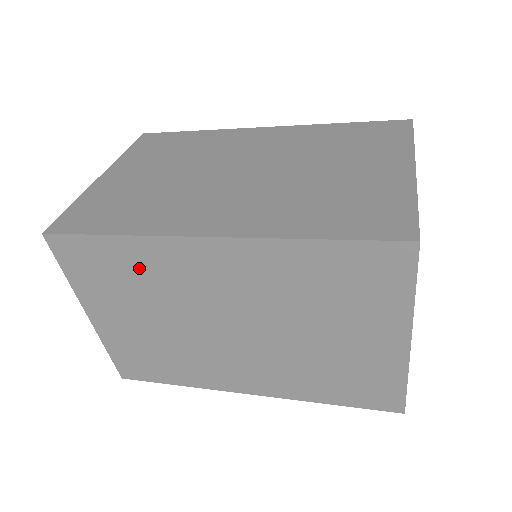
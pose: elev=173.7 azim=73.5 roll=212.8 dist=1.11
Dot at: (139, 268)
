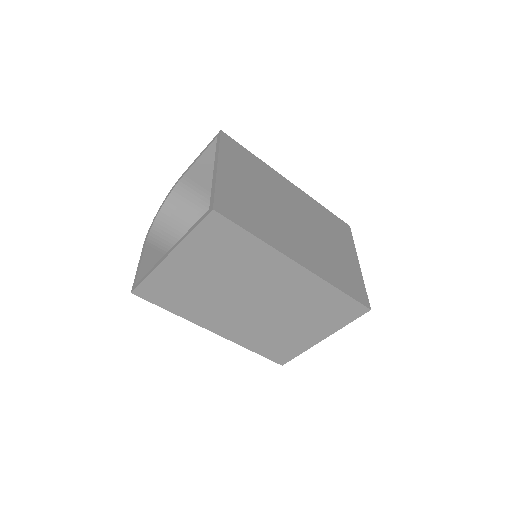
Dot at: (246, 255)
